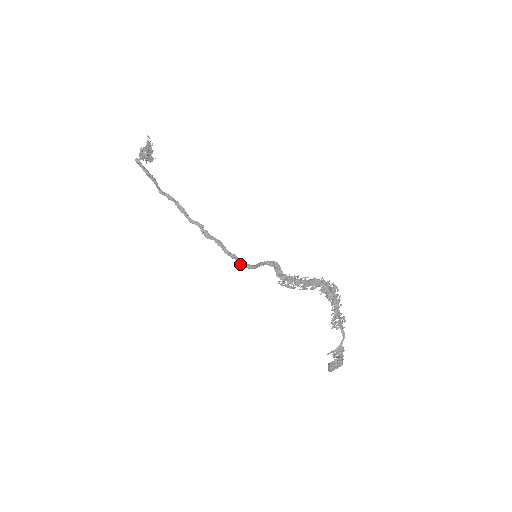
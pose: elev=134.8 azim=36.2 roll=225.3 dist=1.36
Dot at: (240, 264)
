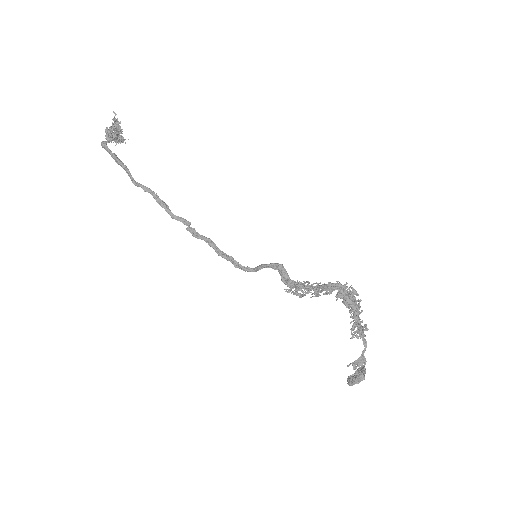
Dot at: (237, 267)
